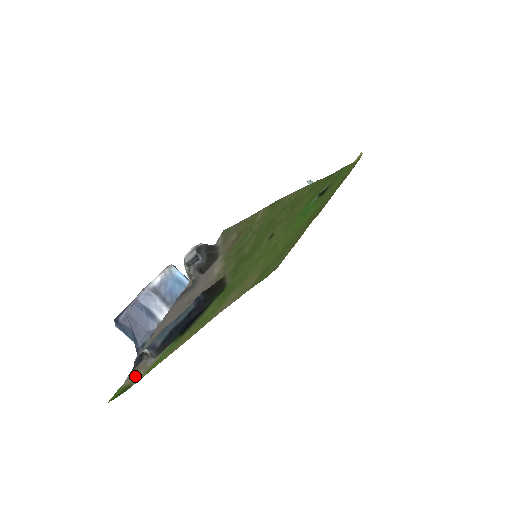
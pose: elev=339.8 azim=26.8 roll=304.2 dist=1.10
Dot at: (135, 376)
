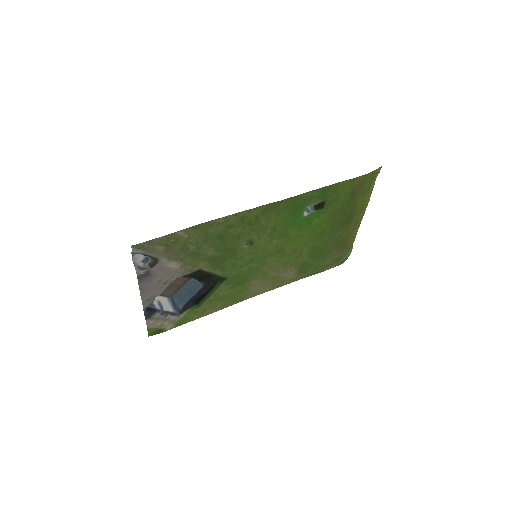
Dot at: (160, 324)
